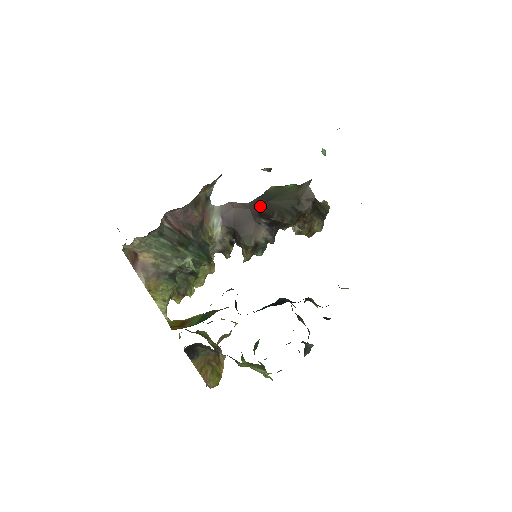
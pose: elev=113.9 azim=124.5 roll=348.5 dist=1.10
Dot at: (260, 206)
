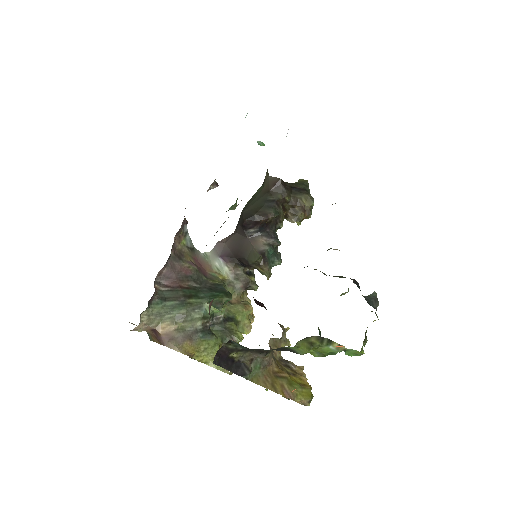
Dot at: (240, 222)
